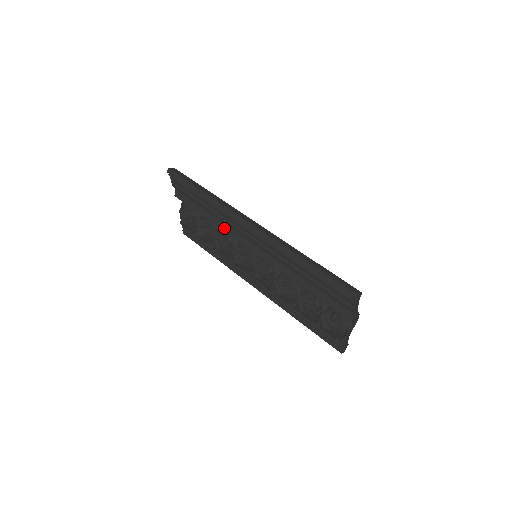
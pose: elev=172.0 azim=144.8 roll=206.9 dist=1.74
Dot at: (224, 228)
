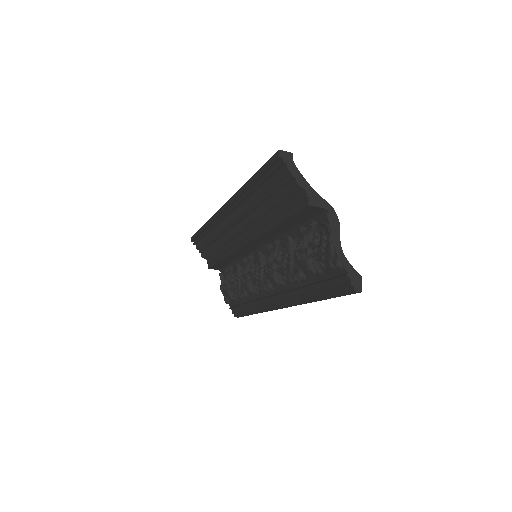
Dot at: (229, 252)
